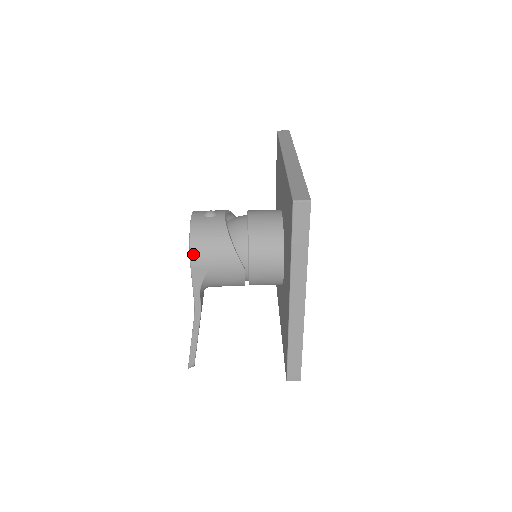
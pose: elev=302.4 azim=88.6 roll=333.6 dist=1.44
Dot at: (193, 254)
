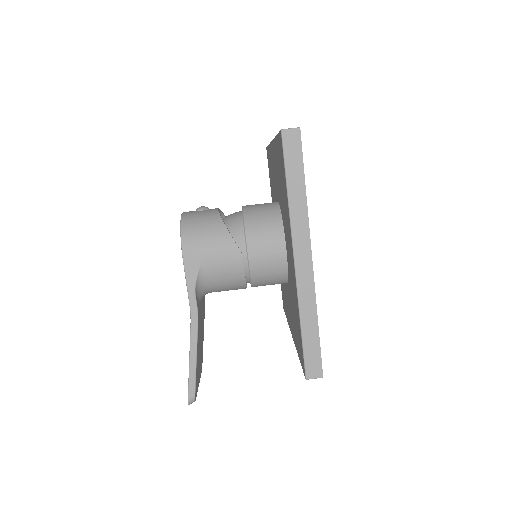
Dot at: (185, 243)
